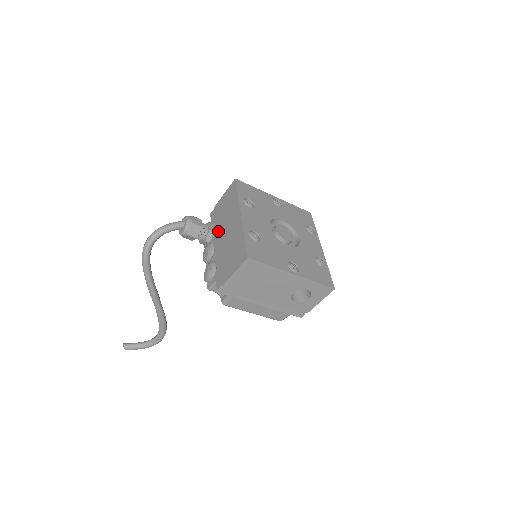
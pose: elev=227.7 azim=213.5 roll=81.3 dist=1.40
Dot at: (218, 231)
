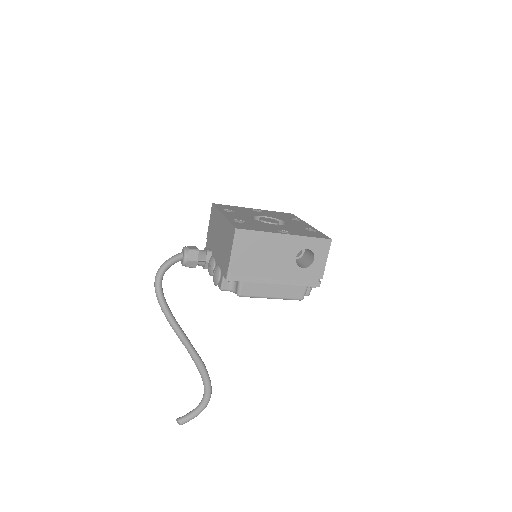
Dot at: (213, 246)
